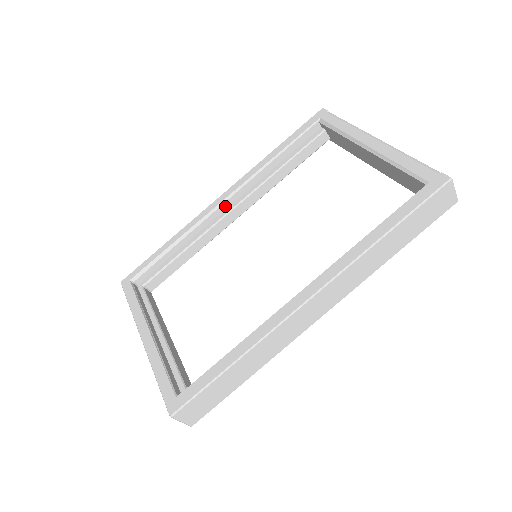
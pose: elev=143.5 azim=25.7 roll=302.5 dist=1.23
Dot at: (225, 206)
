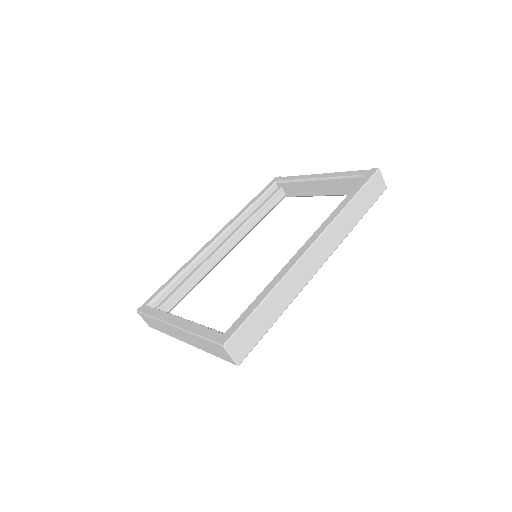
Dot at: (219, 242)
